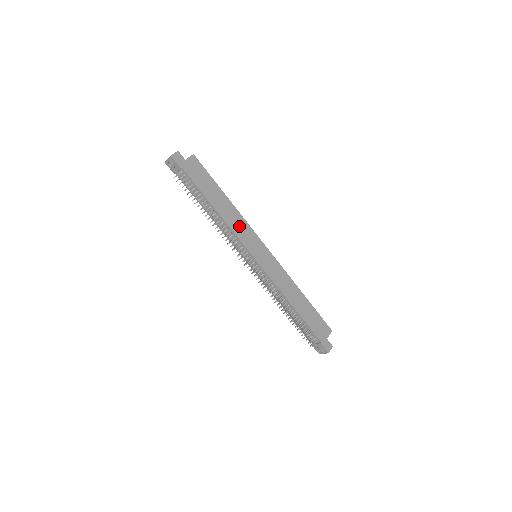
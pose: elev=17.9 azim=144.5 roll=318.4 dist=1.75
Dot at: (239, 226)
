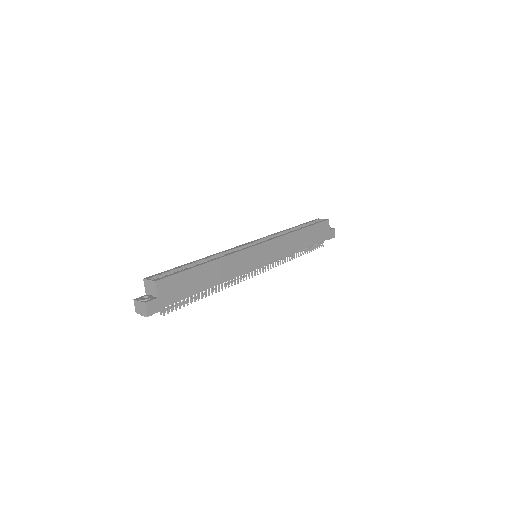
Dot at: (235, 266)
